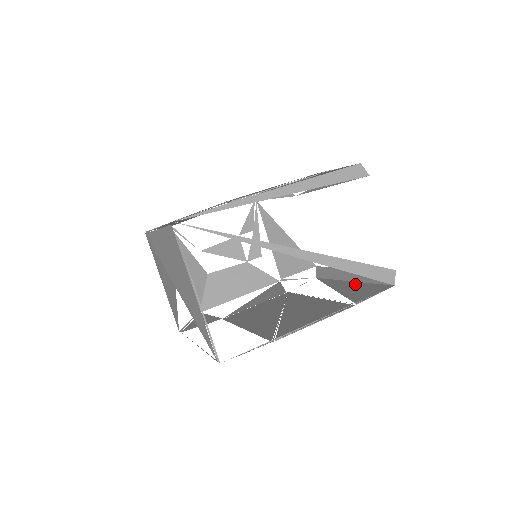
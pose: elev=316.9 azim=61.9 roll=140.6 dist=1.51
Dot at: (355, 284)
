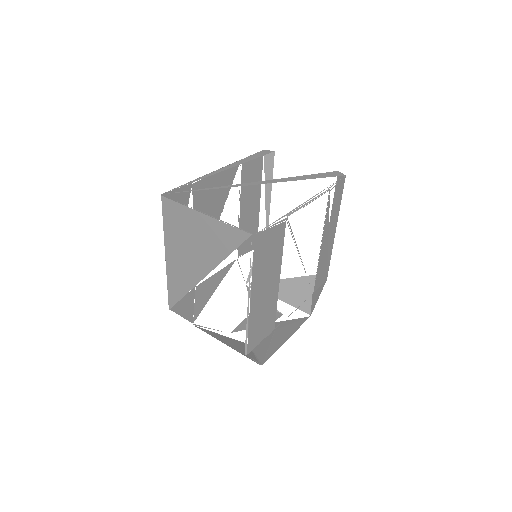
Dot at: occluded
